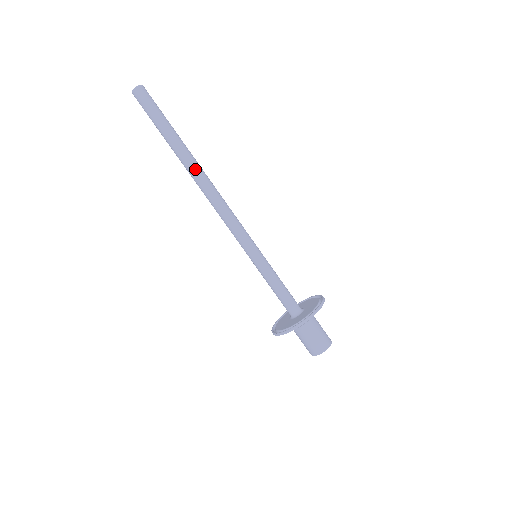
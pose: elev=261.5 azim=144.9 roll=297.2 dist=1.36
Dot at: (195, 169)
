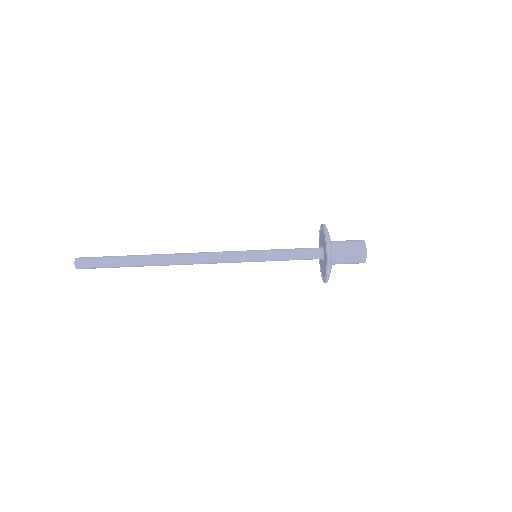
Dot at: (160, 255)
